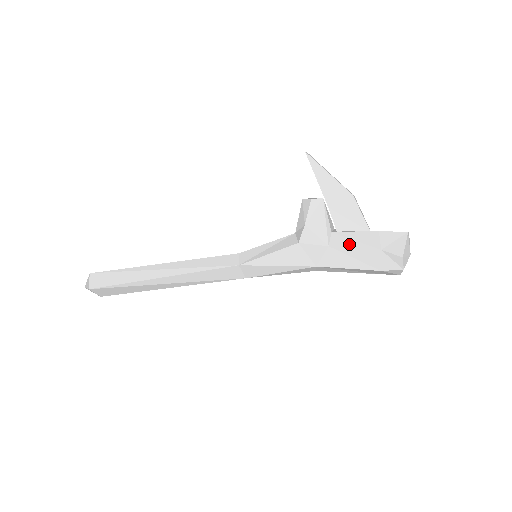
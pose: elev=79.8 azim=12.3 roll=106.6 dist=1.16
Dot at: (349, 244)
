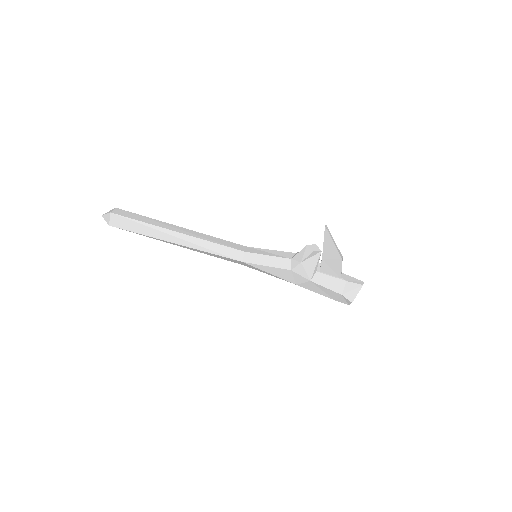
Dot at: (324, 284)
